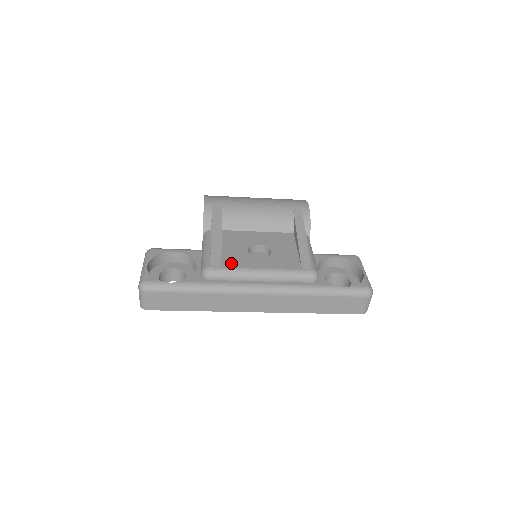
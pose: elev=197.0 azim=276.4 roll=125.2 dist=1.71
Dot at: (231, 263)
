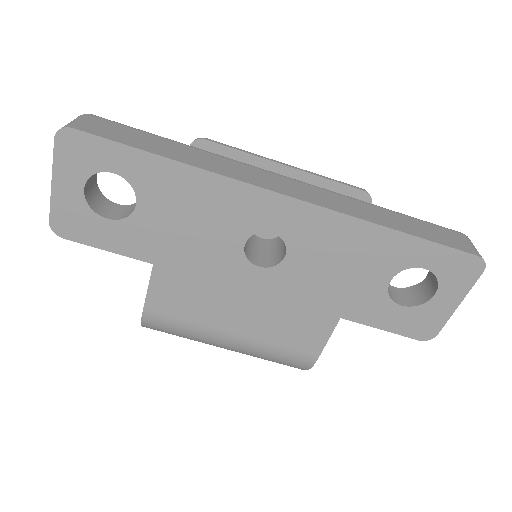
Dot at: occluded
